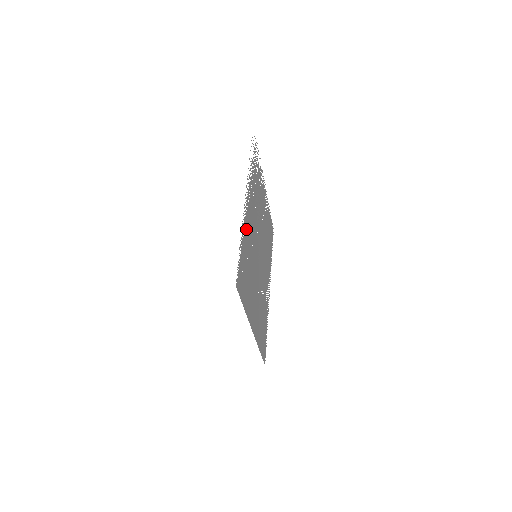
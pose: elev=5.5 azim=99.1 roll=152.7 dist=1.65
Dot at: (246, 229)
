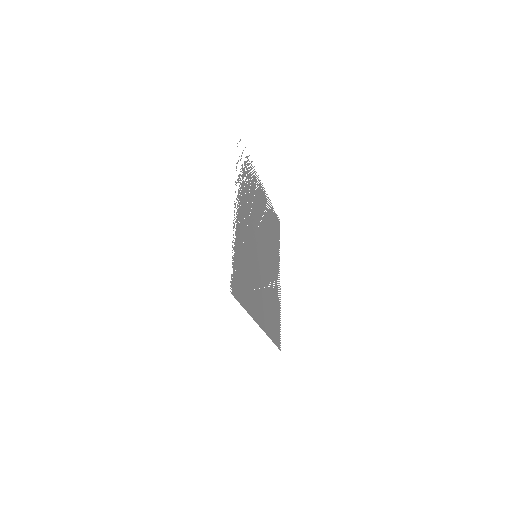
Dot at: (239, 237)
